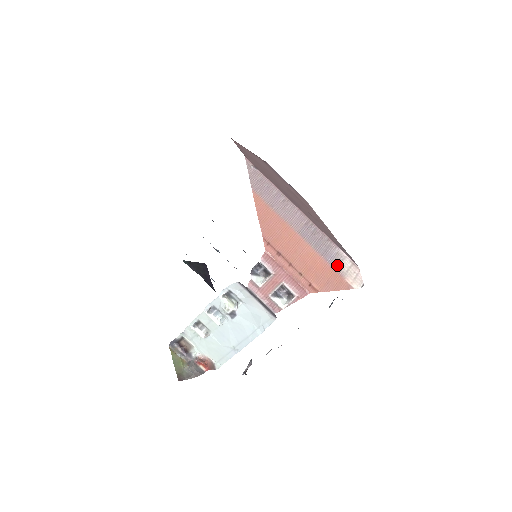
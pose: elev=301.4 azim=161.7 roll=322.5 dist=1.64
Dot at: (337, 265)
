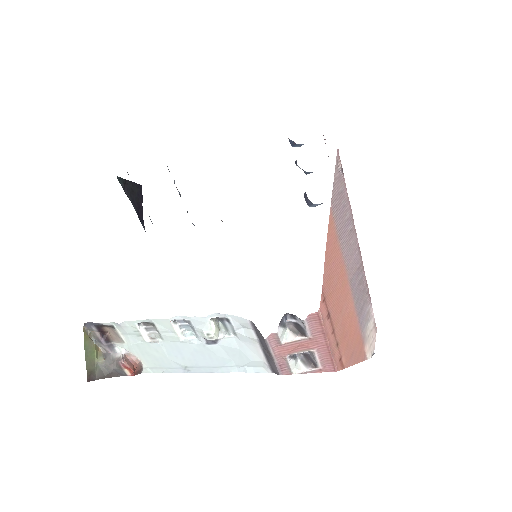
Dot at: (364, 328)
